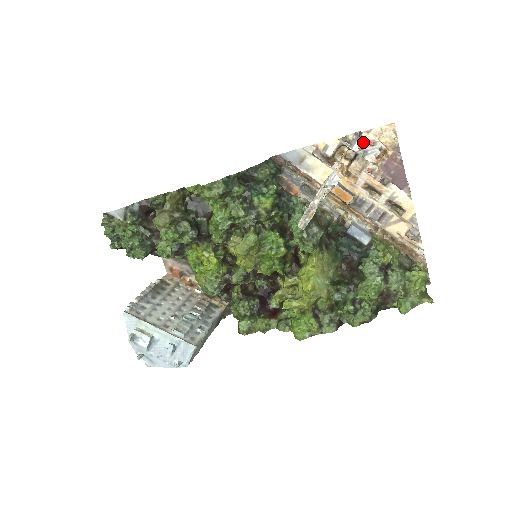
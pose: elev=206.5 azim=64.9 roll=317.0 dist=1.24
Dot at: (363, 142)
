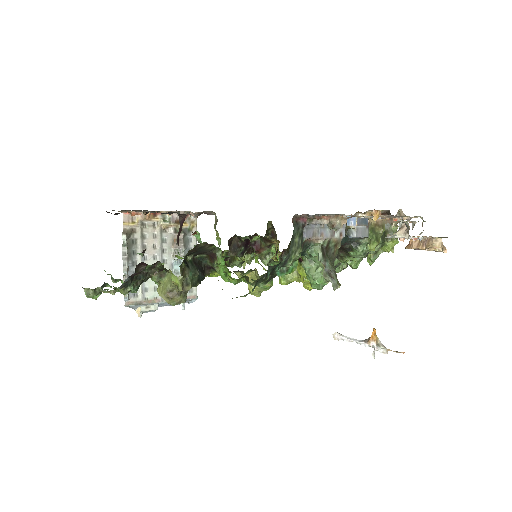
Dot at: (407, 238)
